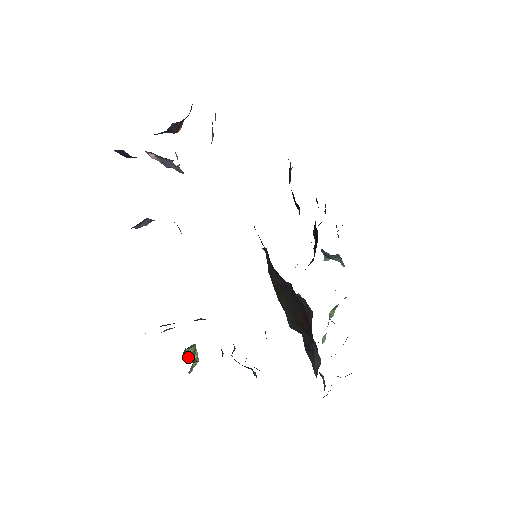
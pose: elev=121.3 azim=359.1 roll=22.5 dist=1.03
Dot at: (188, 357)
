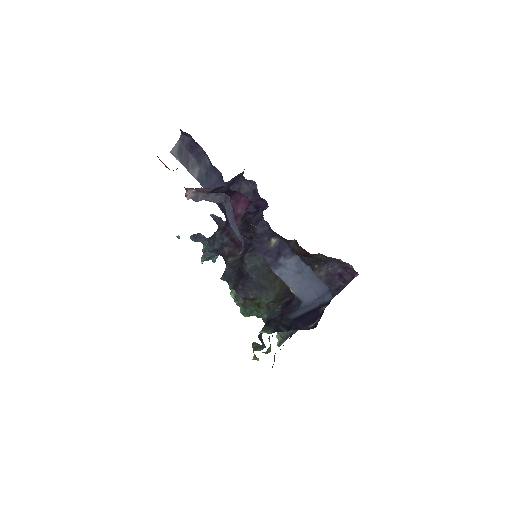
Dot at: occluded
